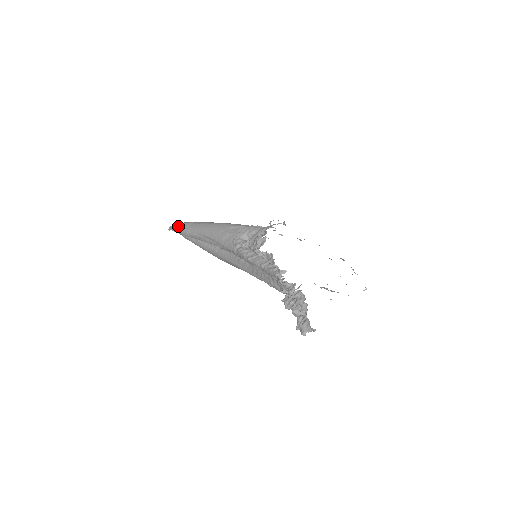
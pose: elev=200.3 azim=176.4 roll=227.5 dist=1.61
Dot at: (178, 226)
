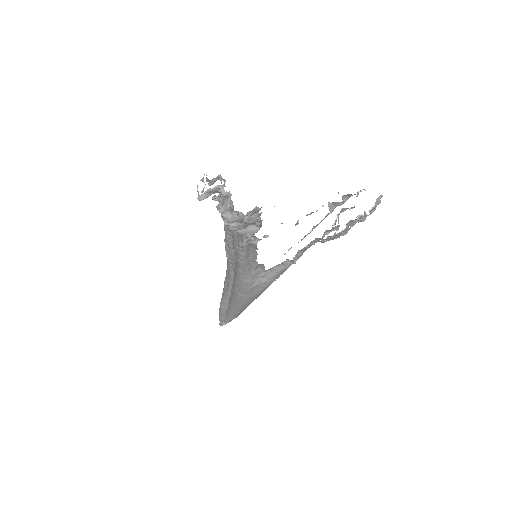
Dot at: occluded
